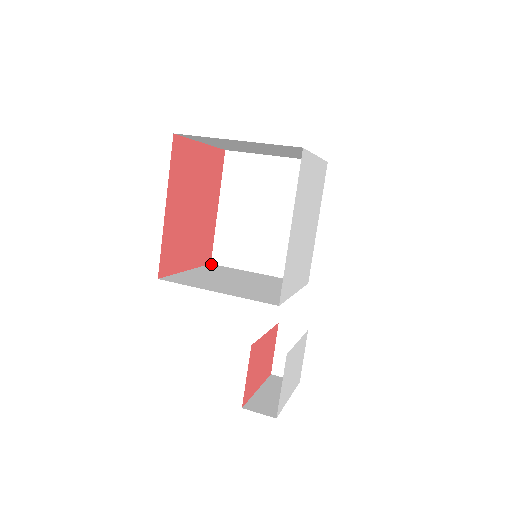
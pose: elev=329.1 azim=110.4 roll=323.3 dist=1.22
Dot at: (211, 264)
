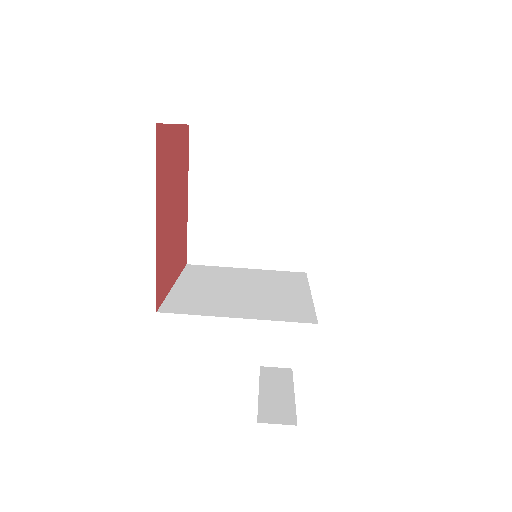
Dot at: (188, 265)
